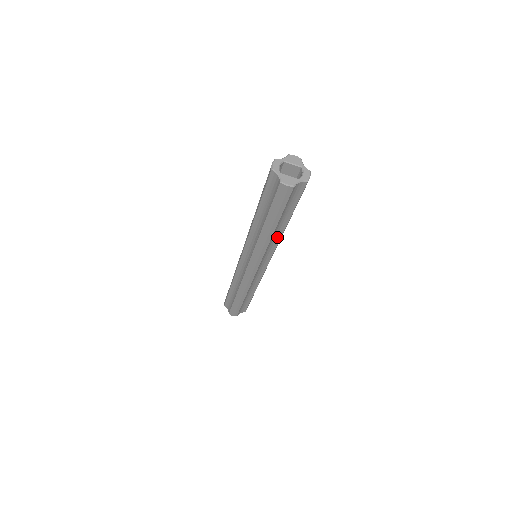
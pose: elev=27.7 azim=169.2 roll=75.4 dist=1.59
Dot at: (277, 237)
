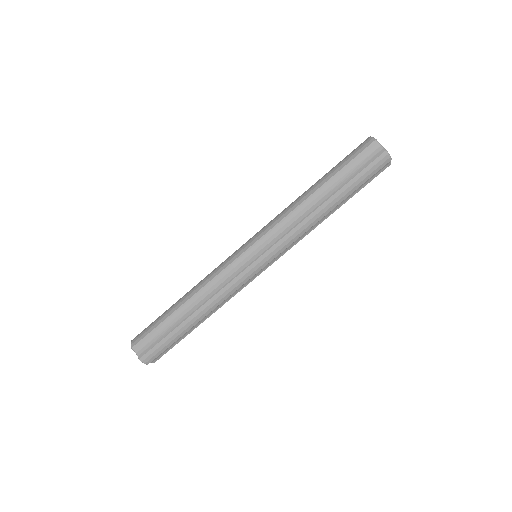
Dot at: (314, 225)
